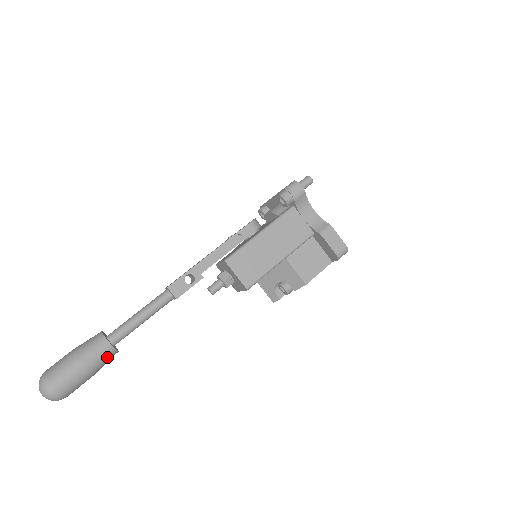
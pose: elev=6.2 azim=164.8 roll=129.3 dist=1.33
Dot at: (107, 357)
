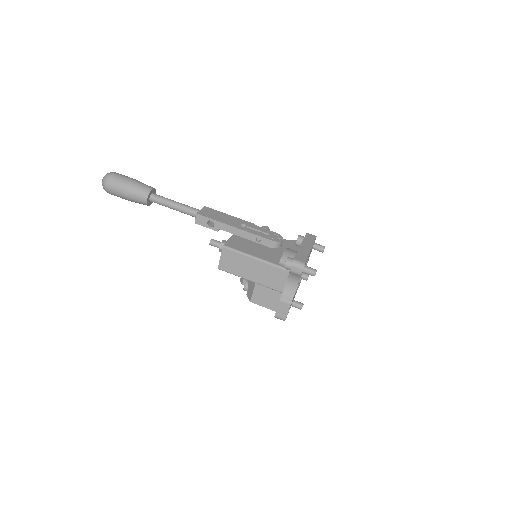
Dot at: (141, 203)
